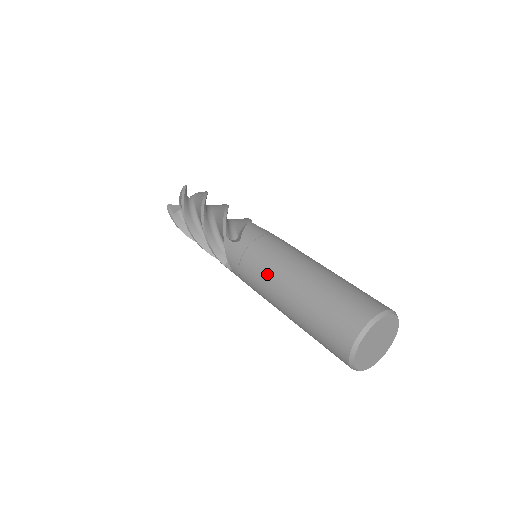
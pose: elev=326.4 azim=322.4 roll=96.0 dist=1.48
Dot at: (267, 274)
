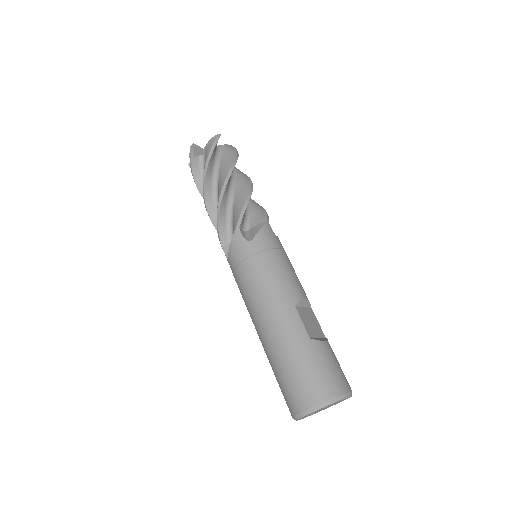
Dot at: occluded
